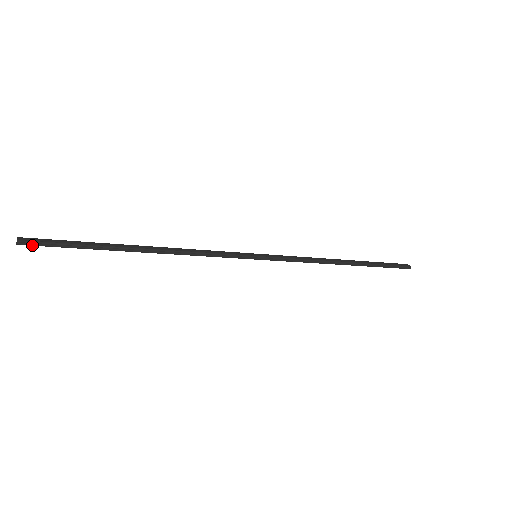
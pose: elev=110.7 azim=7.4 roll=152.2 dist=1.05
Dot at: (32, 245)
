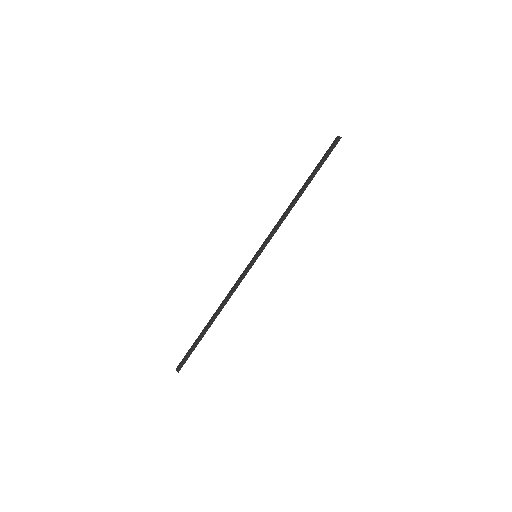
Dot at: occluded
